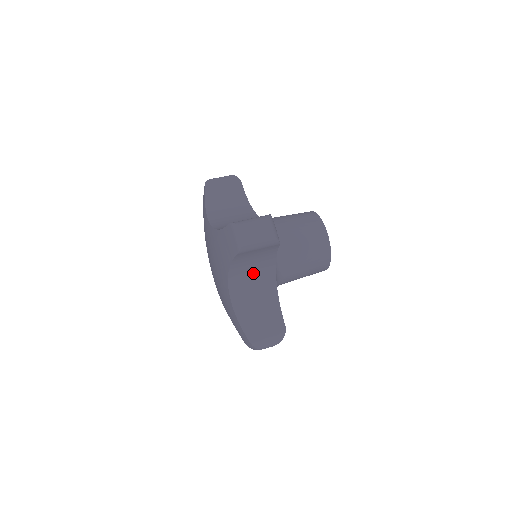
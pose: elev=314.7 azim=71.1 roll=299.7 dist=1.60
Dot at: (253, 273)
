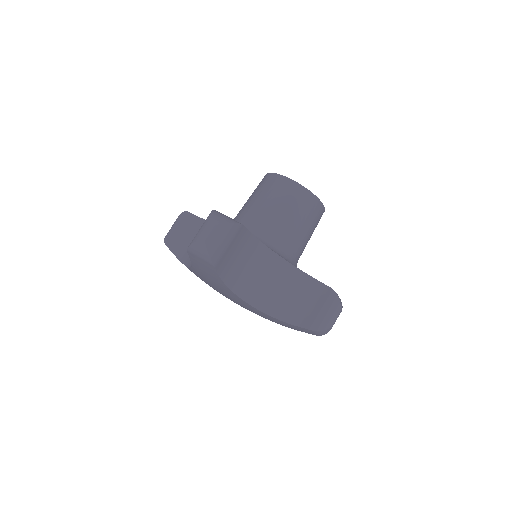
Dot at: occluded
